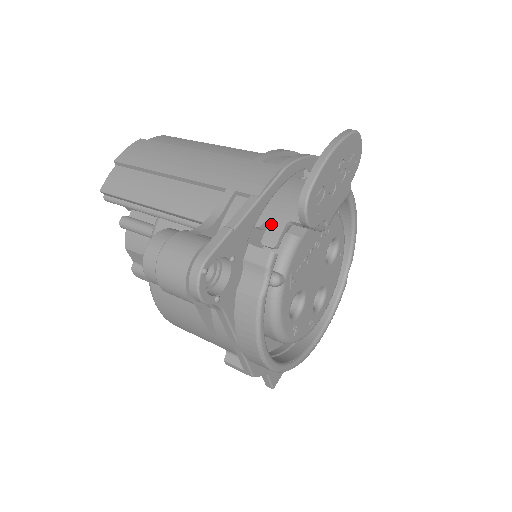
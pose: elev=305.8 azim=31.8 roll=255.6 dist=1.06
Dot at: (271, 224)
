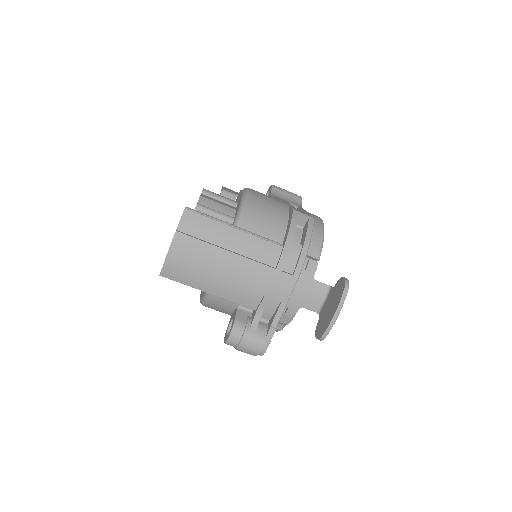
Dot at: (290, 308)
